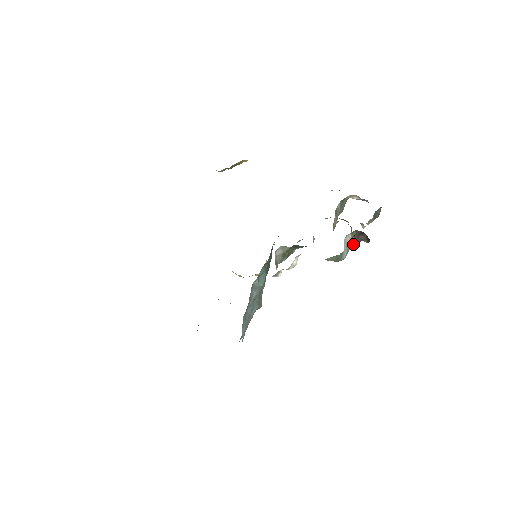
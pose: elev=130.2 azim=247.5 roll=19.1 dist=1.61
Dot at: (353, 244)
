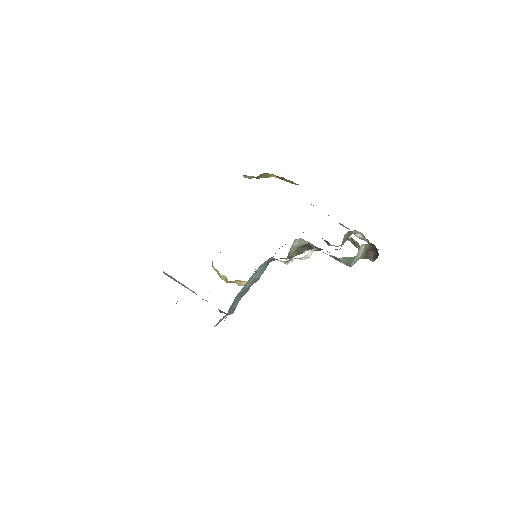
Dot at: (361, 257)
